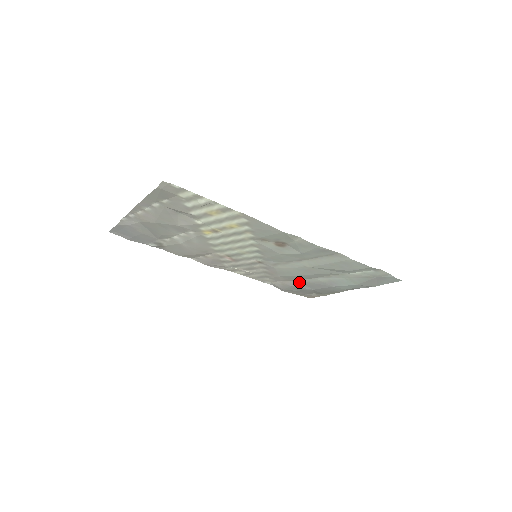
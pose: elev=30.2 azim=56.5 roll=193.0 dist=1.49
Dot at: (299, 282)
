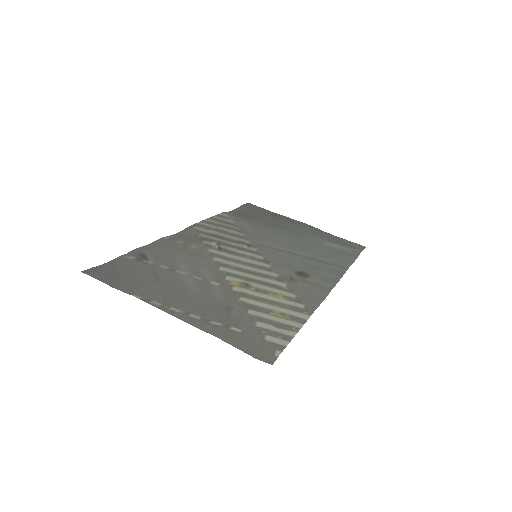
Dot at: (262, 223)
